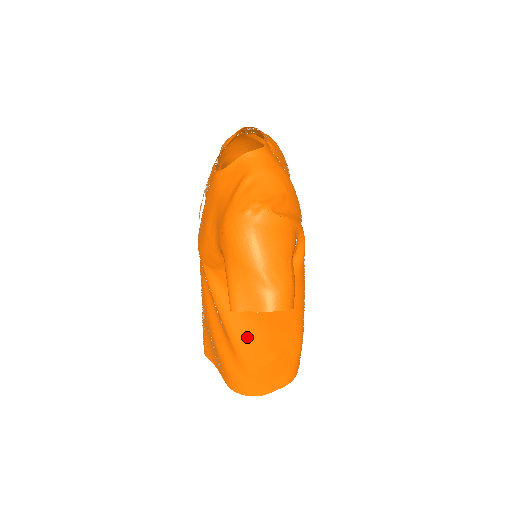
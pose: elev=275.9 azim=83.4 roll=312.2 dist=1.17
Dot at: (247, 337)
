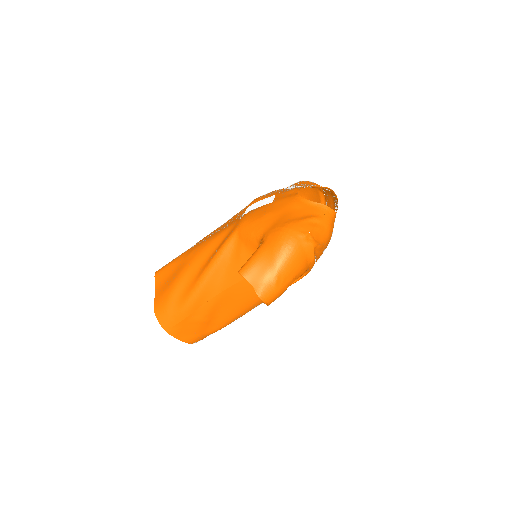
Dot at: (207, 293)
